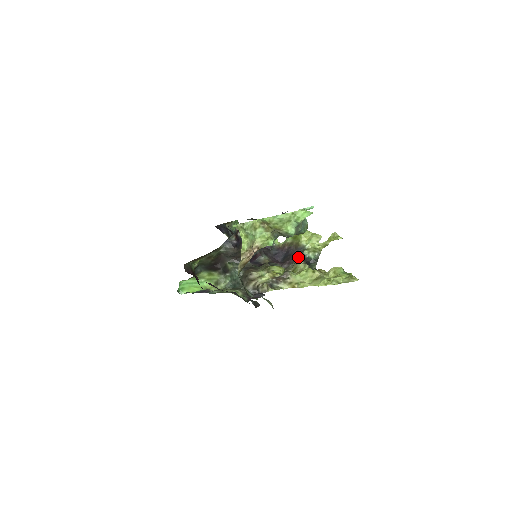
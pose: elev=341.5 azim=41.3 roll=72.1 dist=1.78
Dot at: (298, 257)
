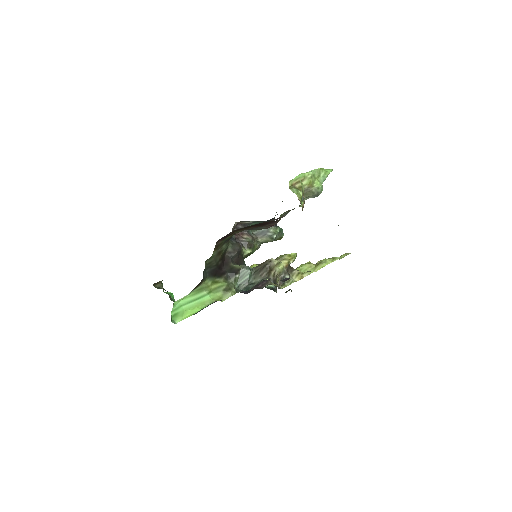
Dot at: occluded
